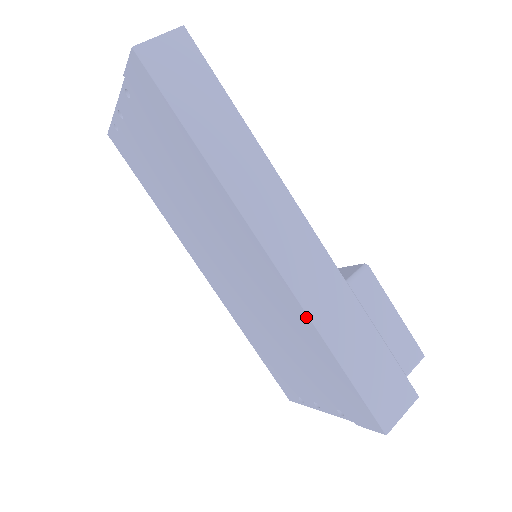
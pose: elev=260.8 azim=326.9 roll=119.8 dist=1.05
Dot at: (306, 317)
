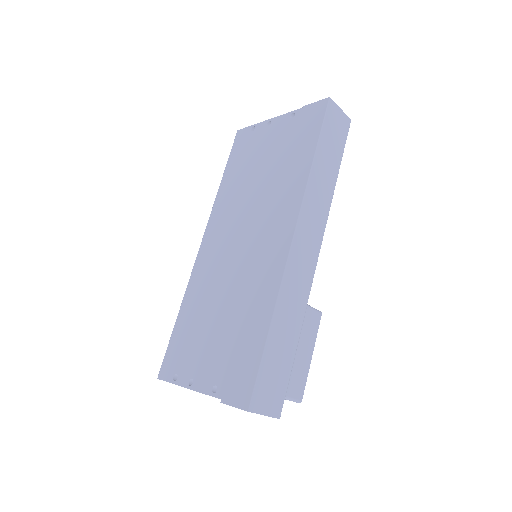
Dot at: (277, 290)
